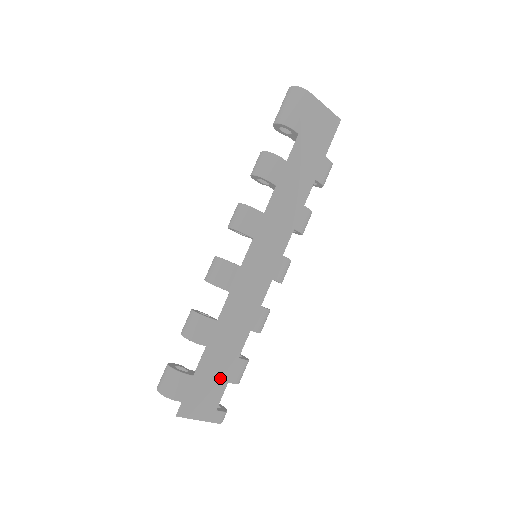
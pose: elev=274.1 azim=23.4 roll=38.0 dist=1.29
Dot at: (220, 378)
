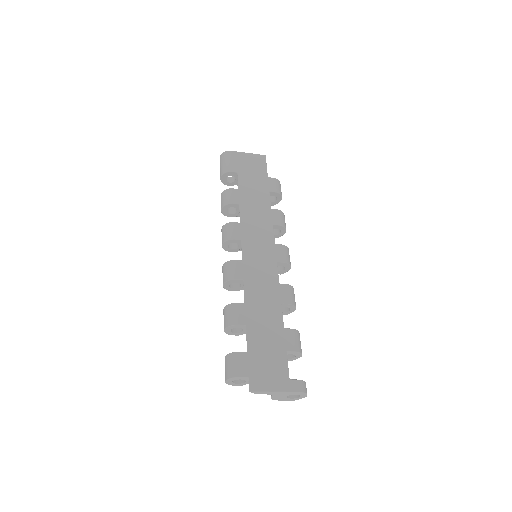
Dot at: (275, 349)
